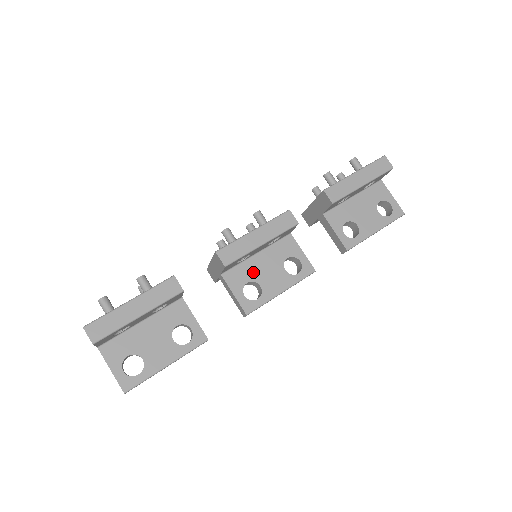
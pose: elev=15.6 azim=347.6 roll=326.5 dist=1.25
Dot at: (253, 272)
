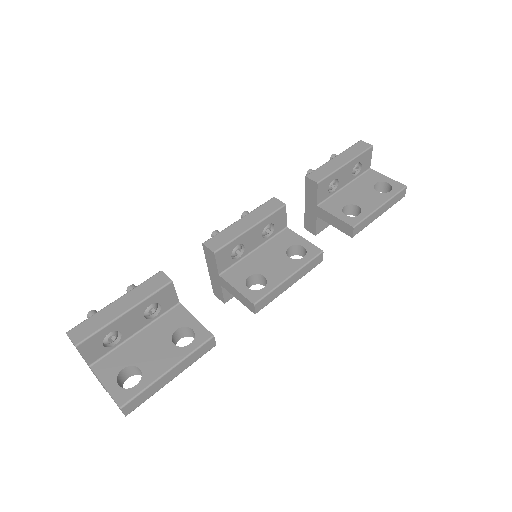
Dot at: (254, 266)
